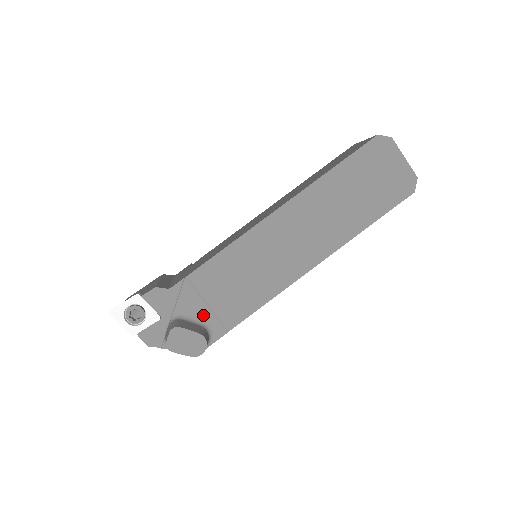
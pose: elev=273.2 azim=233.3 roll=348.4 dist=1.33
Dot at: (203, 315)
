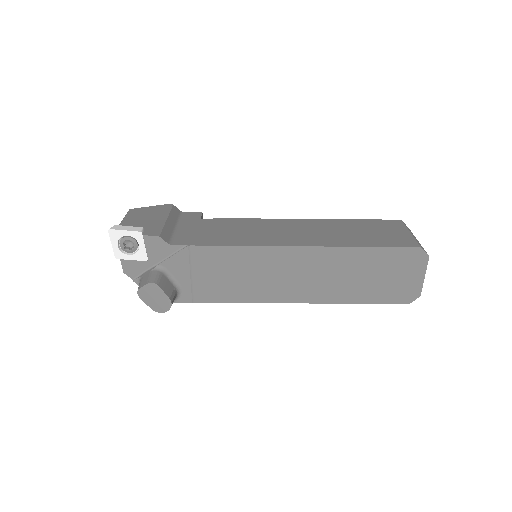
Dot at: (182, 280)
